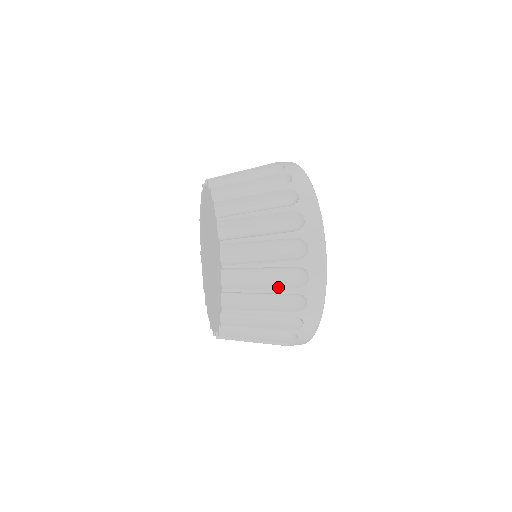
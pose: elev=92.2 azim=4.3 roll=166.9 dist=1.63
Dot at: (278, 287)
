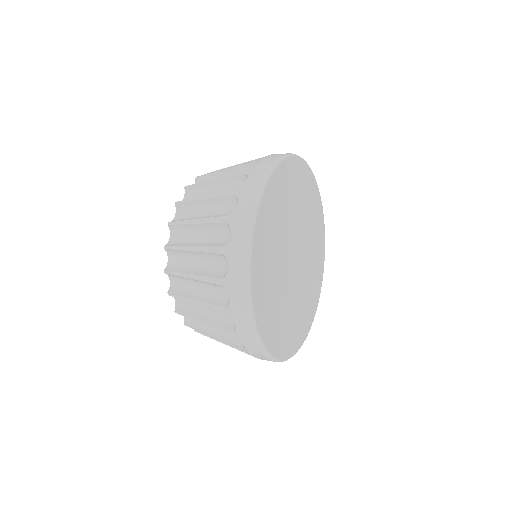
Dot at: (224, 339)
